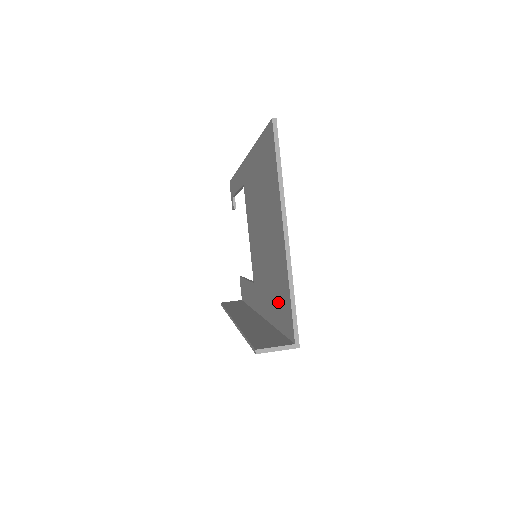
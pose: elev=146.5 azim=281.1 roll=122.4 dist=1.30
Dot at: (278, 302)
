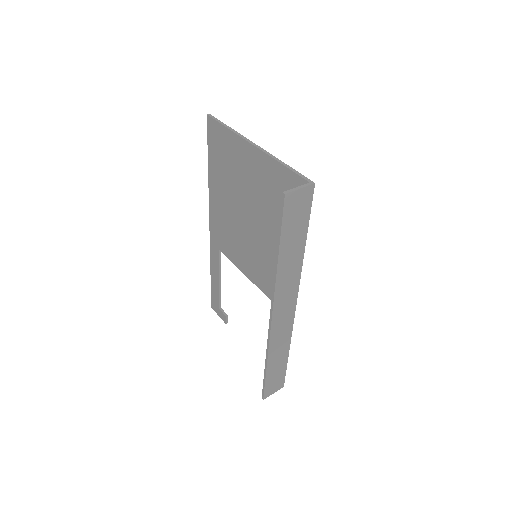
Dot at: occluded
